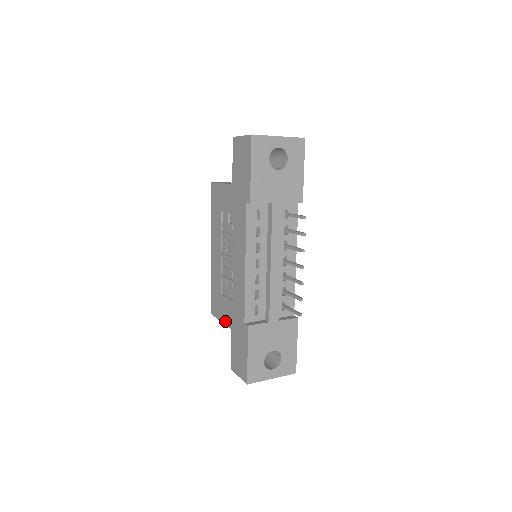
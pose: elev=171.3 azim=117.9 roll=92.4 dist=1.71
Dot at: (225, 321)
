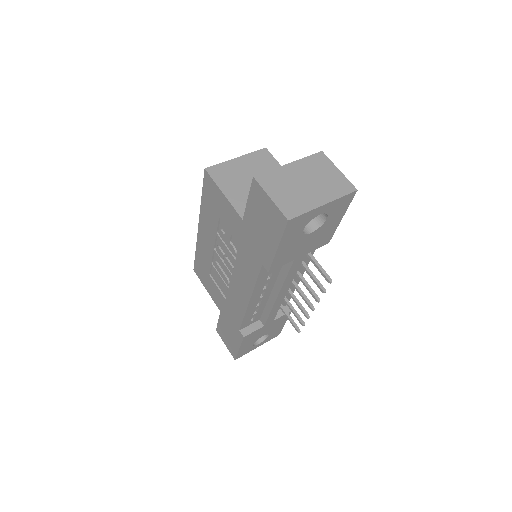
Dot at: (213, 299)
